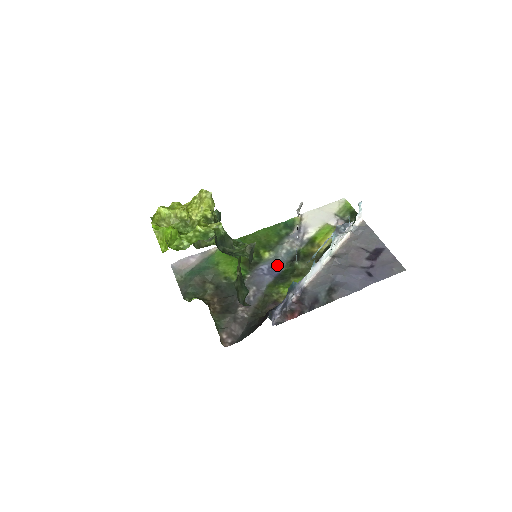
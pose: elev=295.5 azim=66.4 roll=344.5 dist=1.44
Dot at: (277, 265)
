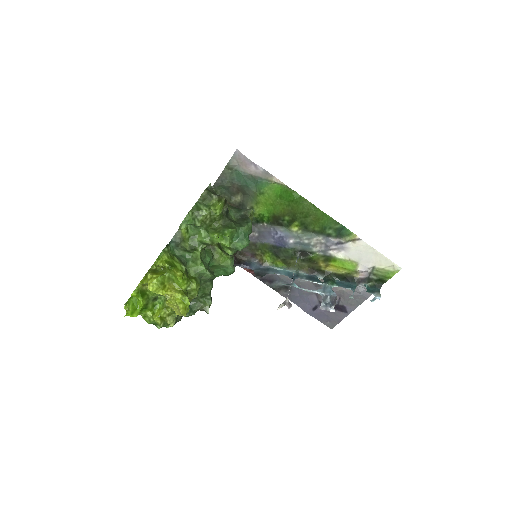
Dot at: (288, 243)
